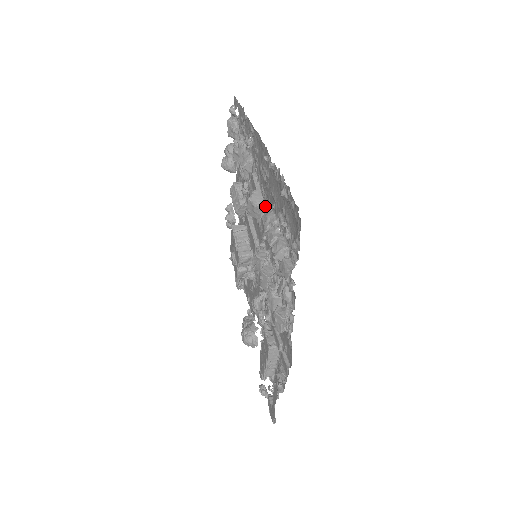
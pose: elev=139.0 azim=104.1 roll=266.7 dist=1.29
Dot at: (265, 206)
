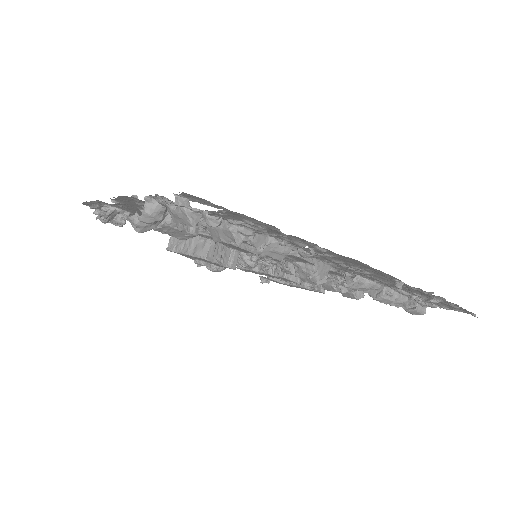
Dot at: occluded
